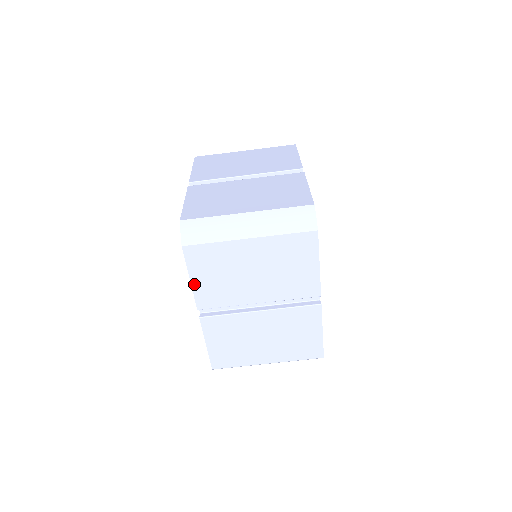
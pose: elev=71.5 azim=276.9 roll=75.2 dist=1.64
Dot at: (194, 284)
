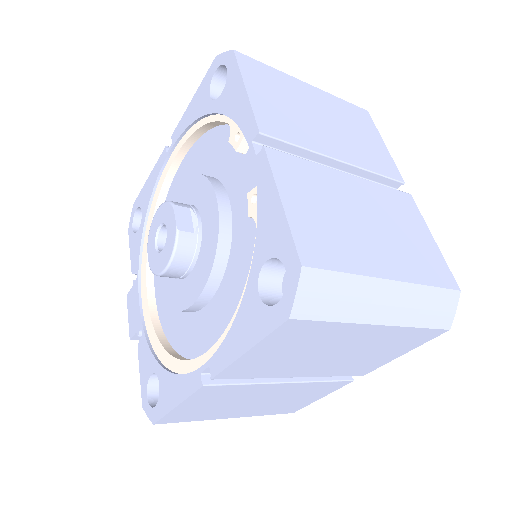
Dot at: (245, 357)
